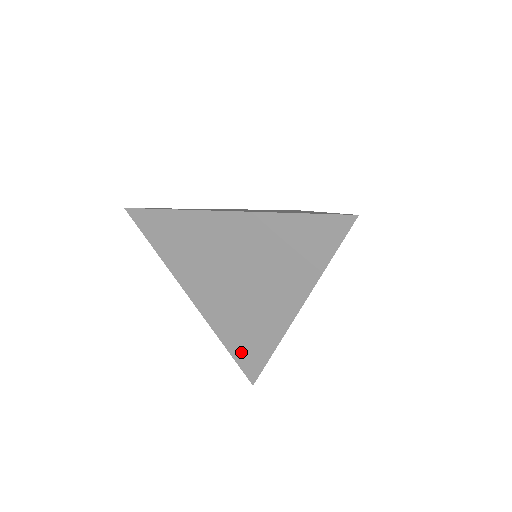
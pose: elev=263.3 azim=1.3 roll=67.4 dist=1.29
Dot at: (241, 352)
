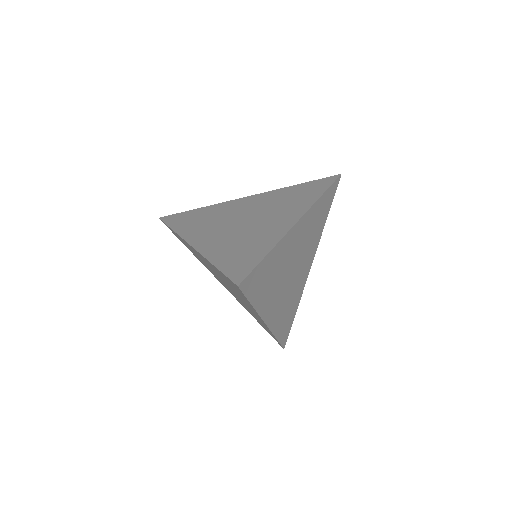
Dot at: occluded
